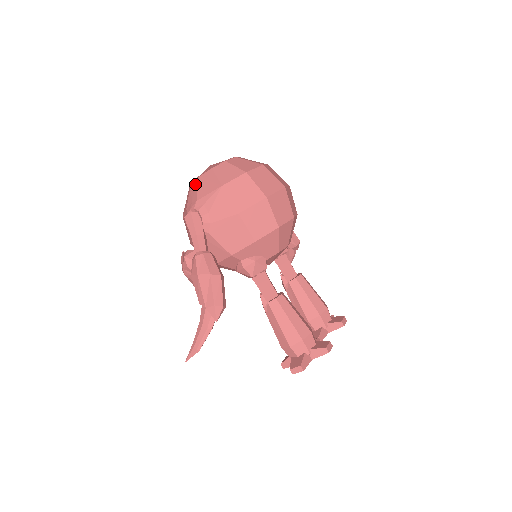
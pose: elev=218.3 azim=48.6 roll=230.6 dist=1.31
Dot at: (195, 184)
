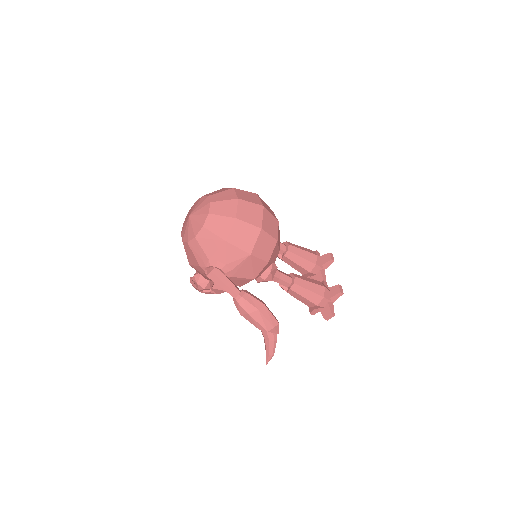
Dot at: (195, 244)
